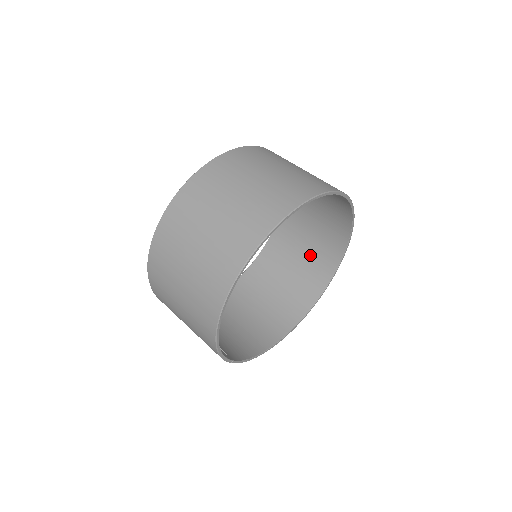
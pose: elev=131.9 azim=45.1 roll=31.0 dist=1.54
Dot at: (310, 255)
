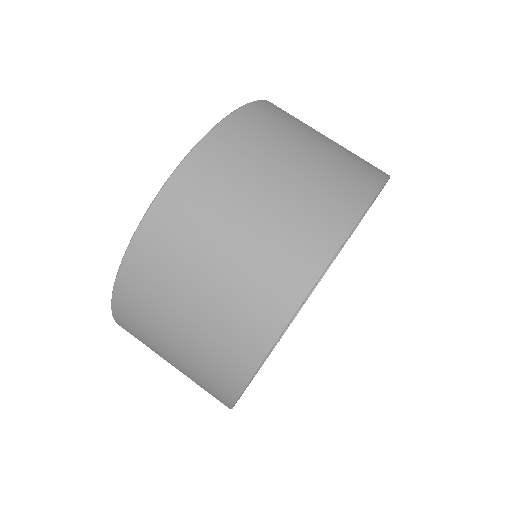
Dot at: occluded
